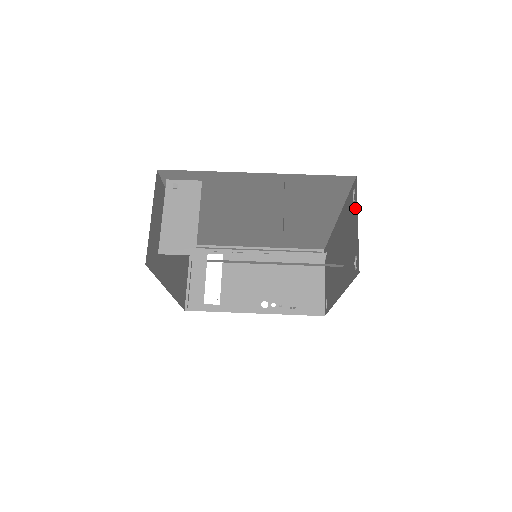
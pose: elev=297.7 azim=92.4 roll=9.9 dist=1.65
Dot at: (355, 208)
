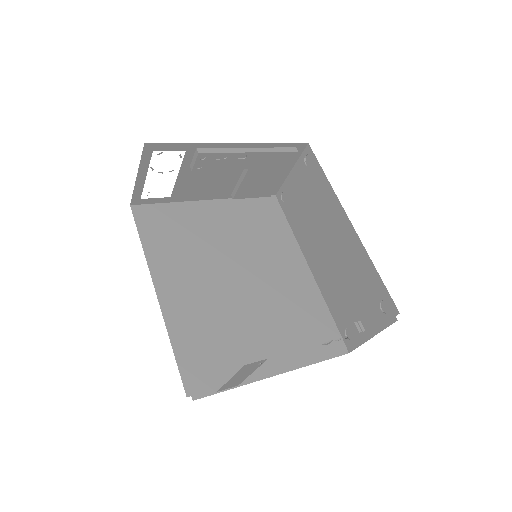
Dot at: (287, 186)
